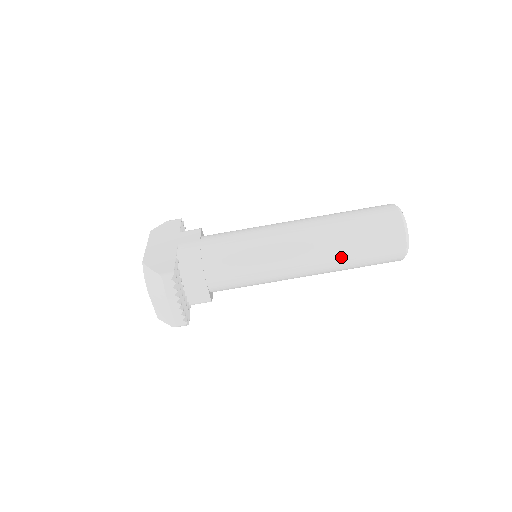
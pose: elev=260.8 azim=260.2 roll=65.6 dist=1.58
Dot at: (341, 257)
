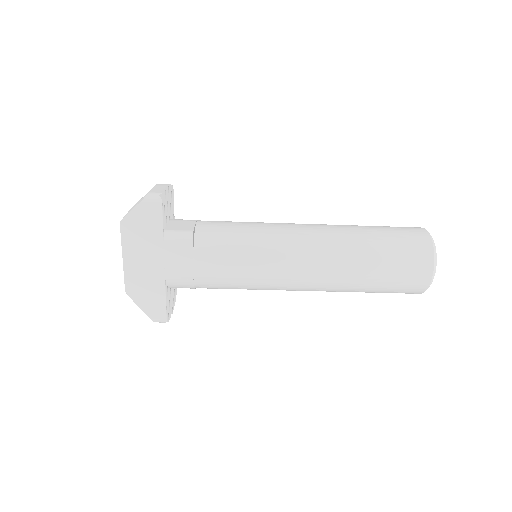
Dot at: occluded
